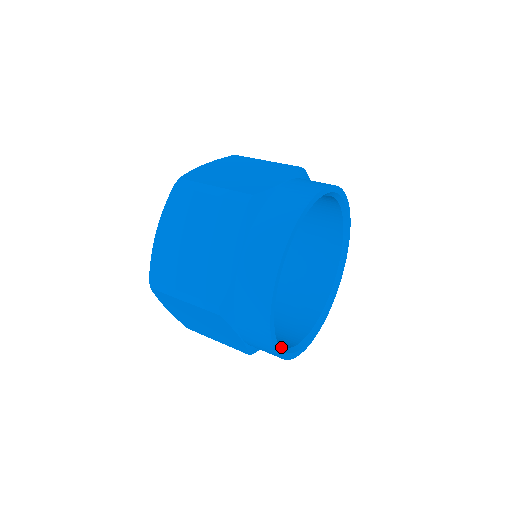
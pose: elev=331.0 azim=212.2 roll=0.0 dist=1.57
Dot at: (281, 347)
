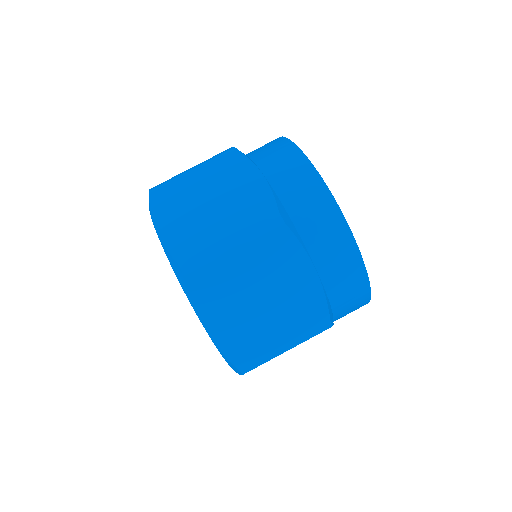
Dot at: occluded
